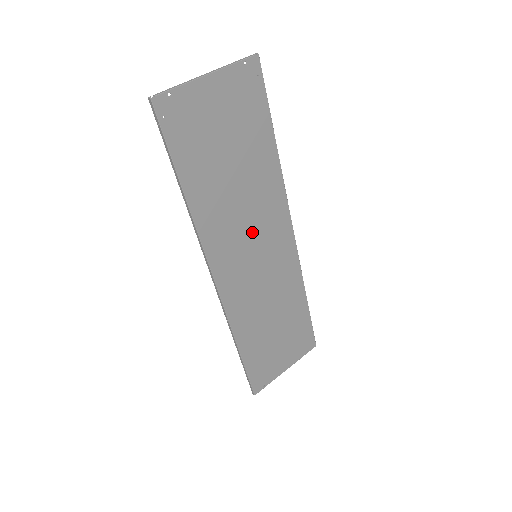
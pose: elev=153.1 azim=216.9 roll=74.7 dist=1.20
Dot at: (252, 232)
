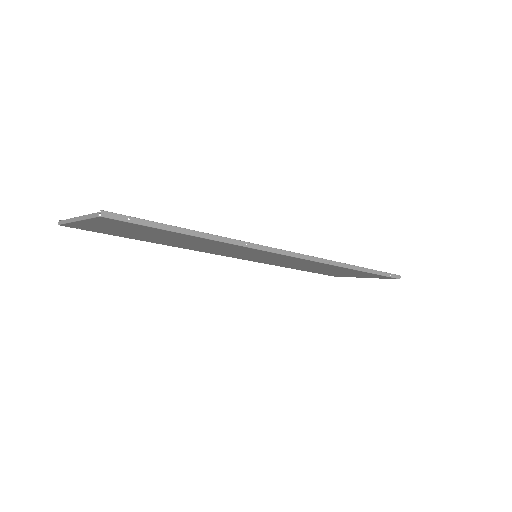
Dot at: (235, 252)
